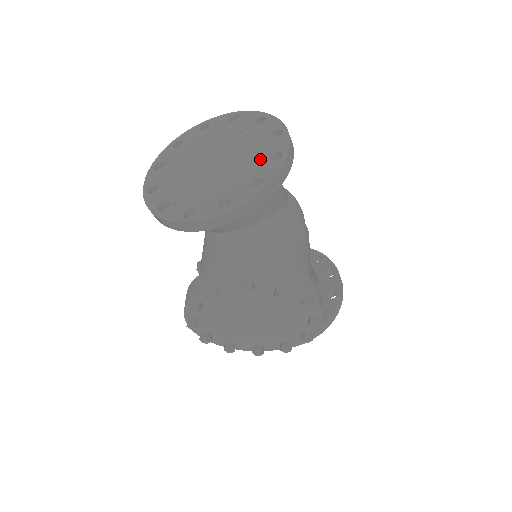
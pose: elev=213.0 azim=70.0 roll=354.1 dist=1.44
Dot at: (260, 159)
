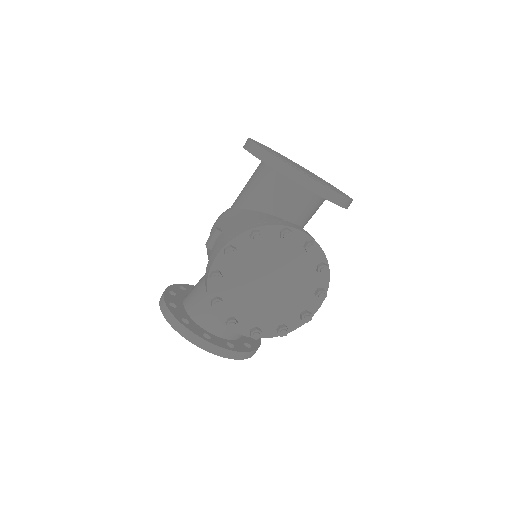
Dot at: occluded
